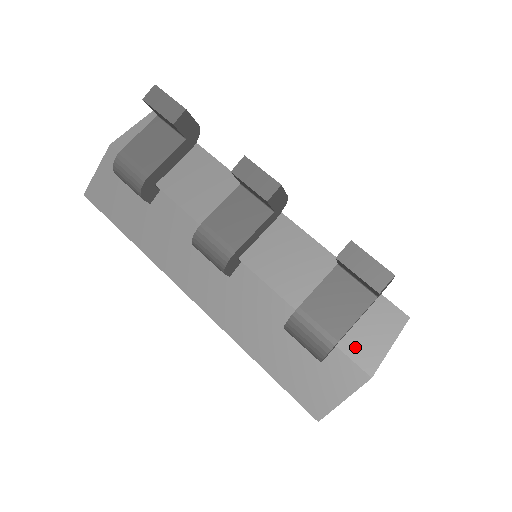
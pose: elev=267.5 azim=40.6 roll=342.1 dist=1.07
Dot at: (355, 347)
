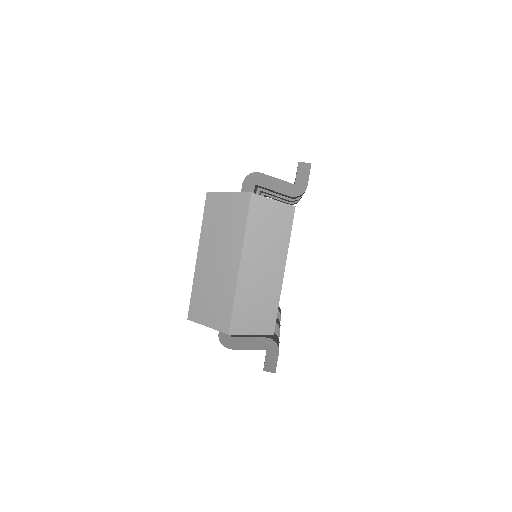
Dot at: occluded
